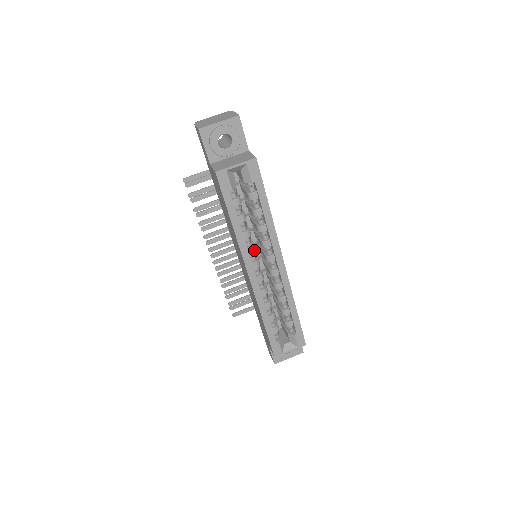
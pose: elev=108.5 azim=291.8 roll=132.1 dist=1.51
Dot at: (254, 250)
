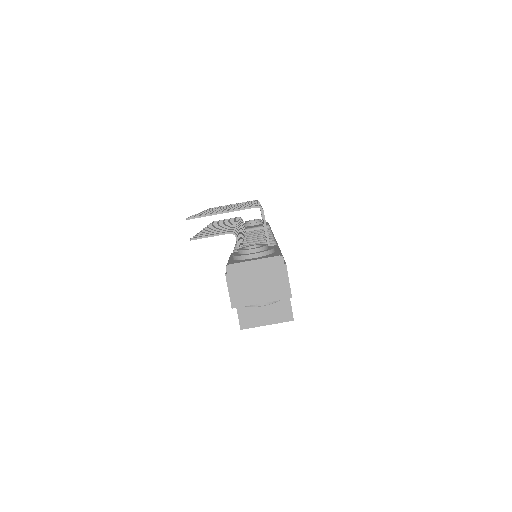
Dot at: occluded
